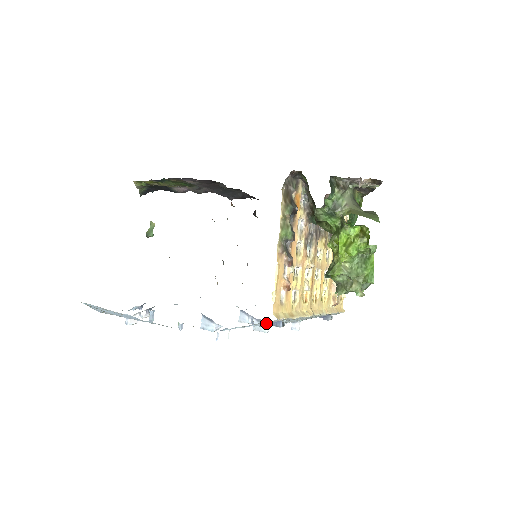
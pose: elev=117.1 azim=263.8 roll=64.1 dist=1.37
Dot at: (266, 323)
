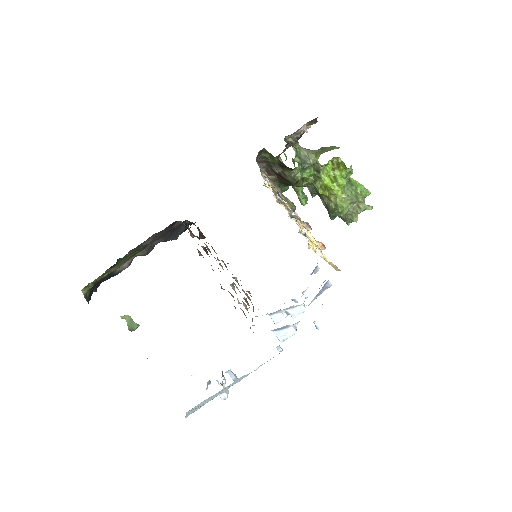
Dot at: (318, 293)
